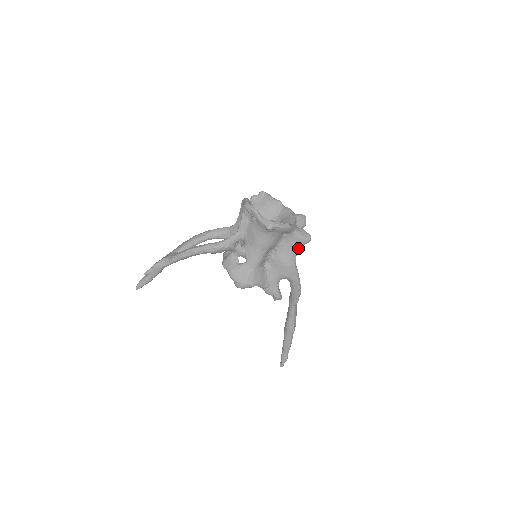
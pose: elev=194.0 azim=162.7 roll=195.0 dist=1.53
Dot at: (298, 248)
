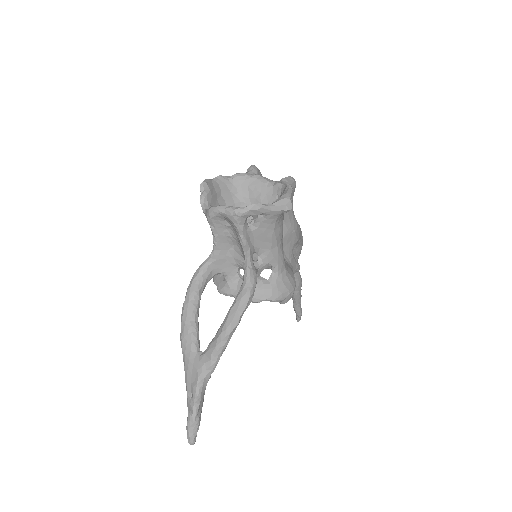
Dot at: (292, 202)
